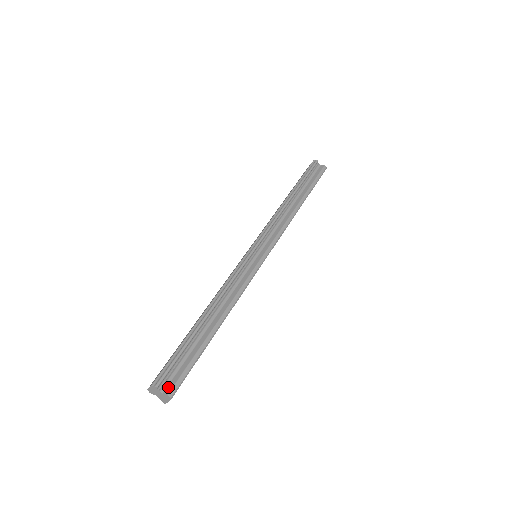
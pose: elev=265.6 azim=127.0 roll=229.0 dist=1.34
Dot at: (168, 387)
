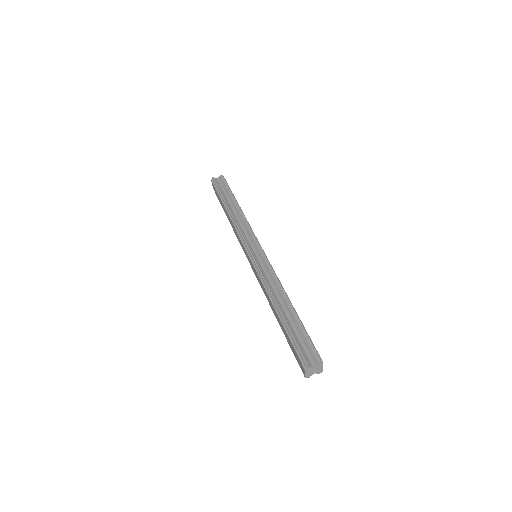
Dot at: (313, 360)
